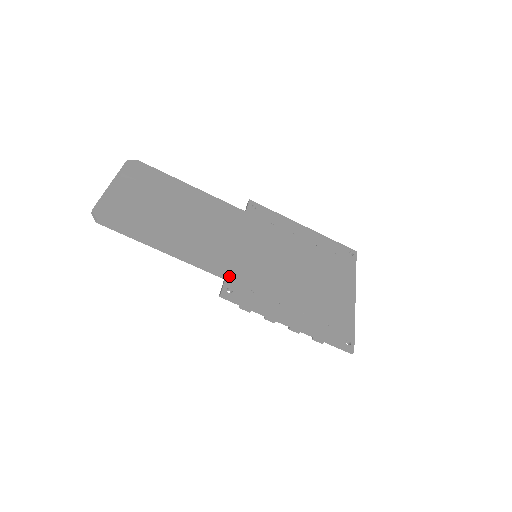
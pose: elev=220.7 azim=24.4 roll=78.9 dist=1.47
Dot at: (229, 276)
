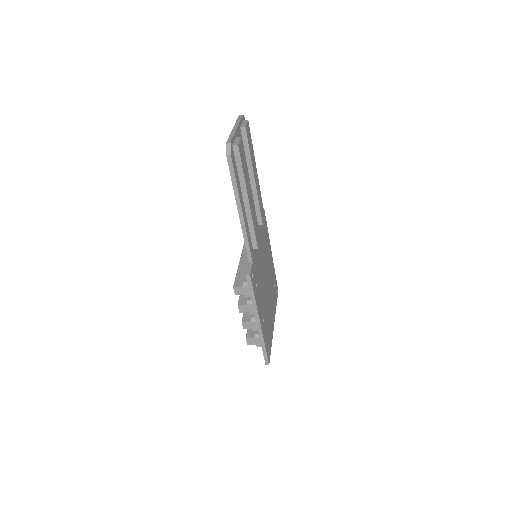
Dot at: (253, 263)
